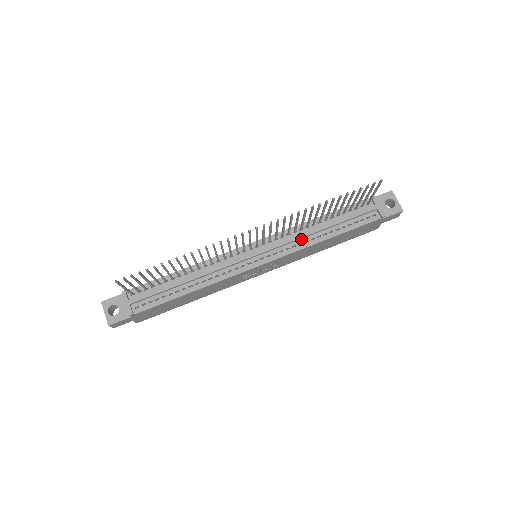
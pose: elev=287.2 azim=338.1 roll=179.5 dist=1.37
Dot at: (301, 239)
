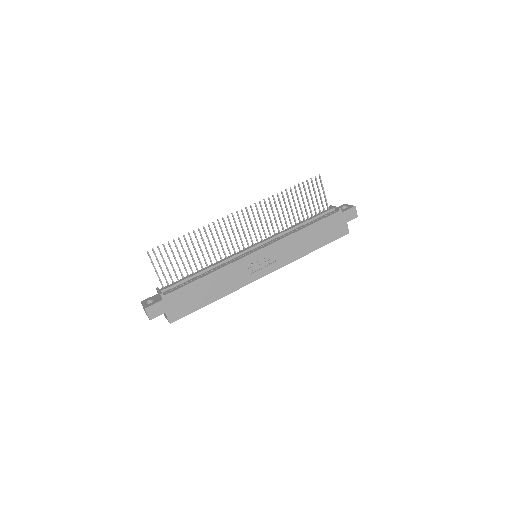
Dot at: (285, 234)
